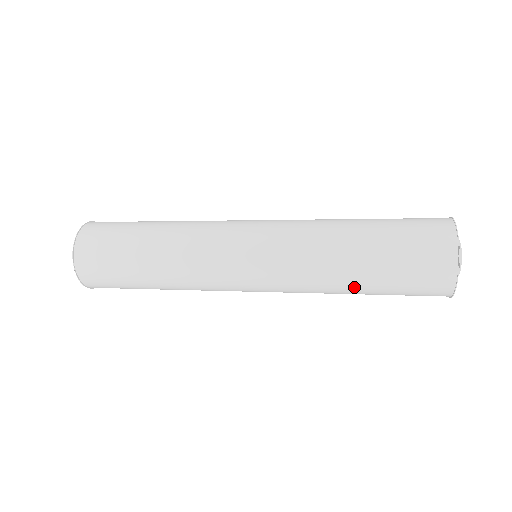
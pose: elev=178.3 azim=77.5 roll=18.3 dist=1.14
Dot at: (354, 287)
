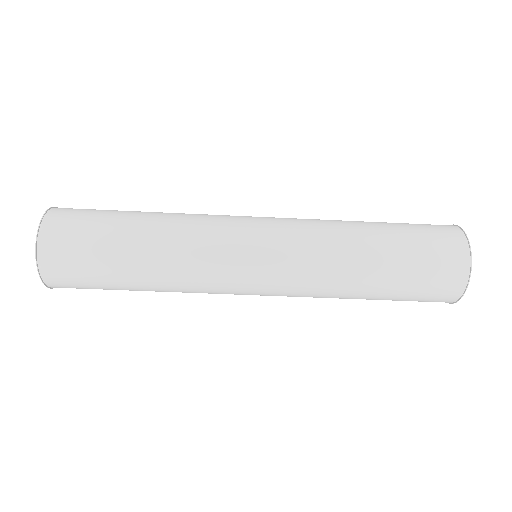
Dot at: (370, 233)
